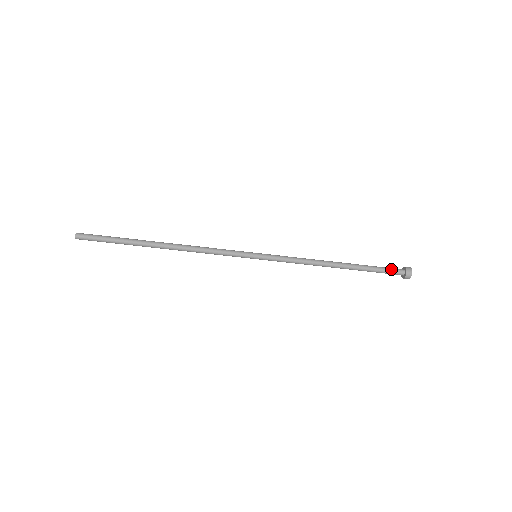
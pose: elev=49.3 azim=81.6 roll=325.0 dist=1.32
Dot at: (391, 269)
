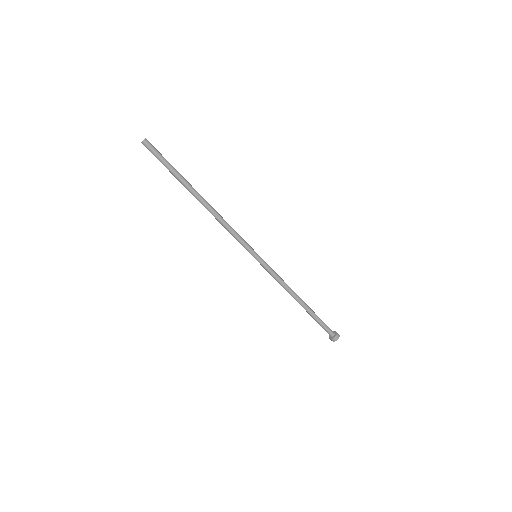
Dot at: (327, 326)
